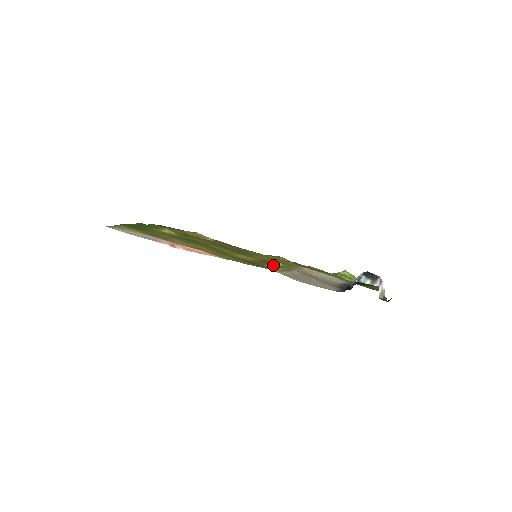
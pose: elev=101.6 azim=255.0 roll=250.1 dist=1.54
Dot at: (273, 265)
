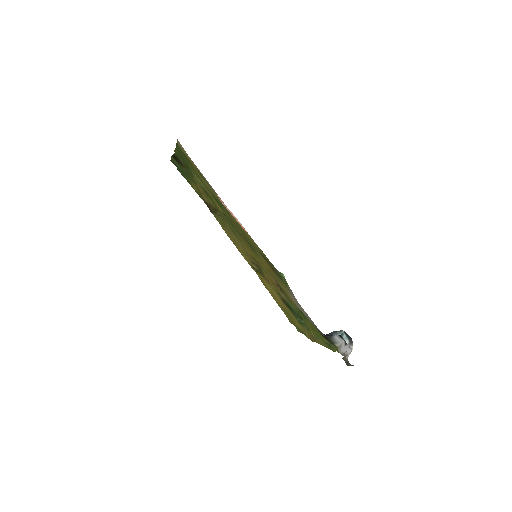
Dot at: occluded
